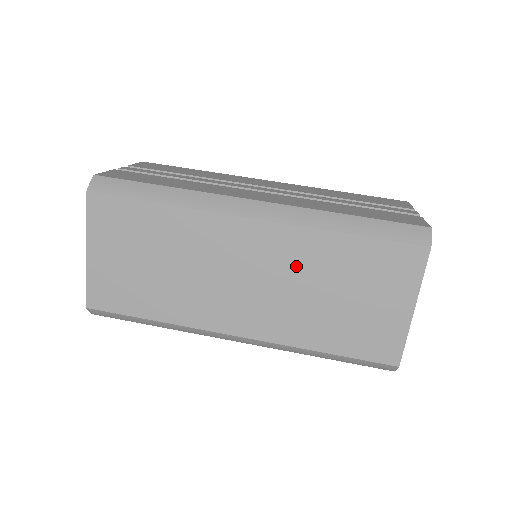
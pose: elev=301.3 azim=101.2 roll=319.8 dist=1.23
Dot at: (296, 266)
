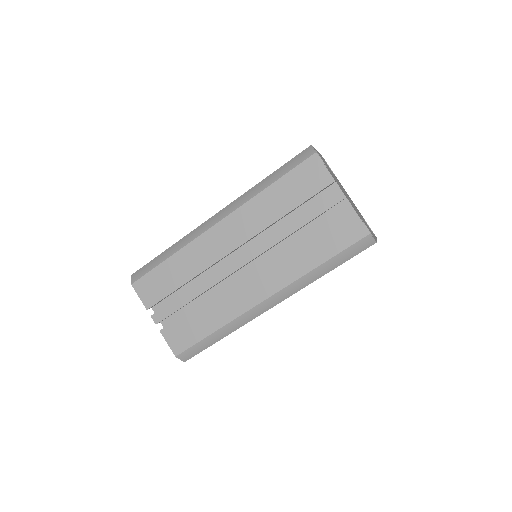
Dot at: occluded
